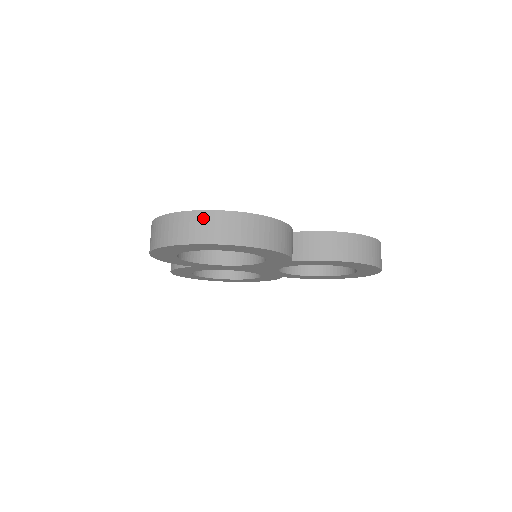
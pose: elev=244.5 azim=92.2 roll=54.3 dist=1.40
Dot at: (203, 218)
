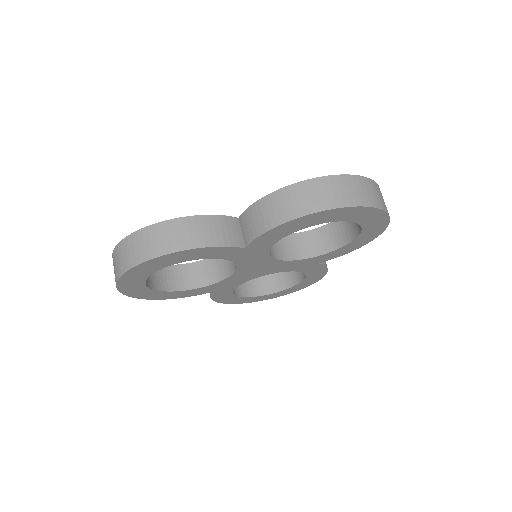
Dot at: (119, 251)
